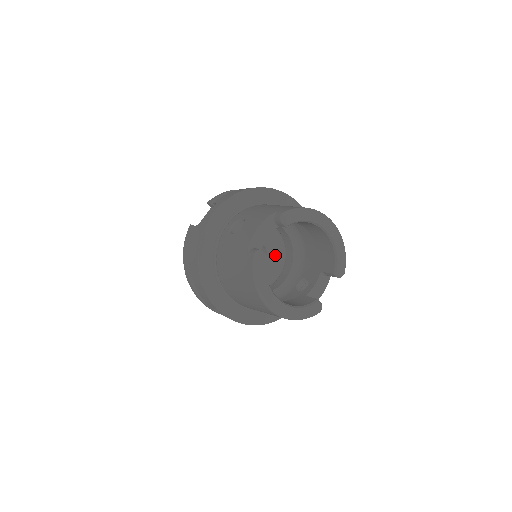
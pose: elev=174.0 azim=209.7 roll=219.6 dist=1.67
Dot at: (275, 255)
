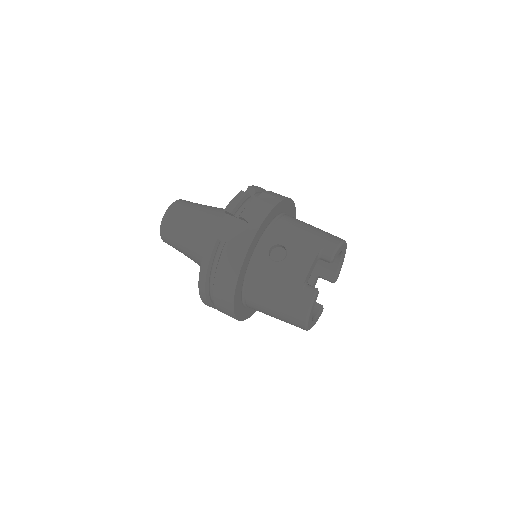
Dot at: occluded
